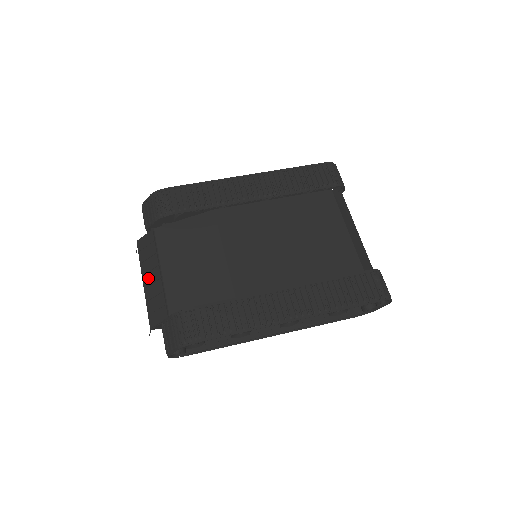
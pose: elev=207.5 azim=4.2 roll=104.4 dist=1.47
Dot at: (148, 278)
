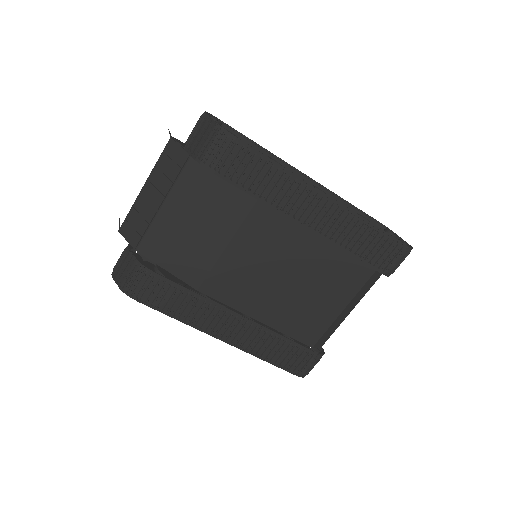
Dot at: (149, 191)
